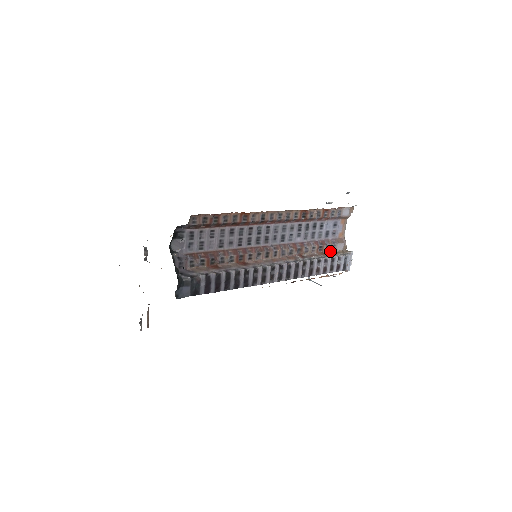
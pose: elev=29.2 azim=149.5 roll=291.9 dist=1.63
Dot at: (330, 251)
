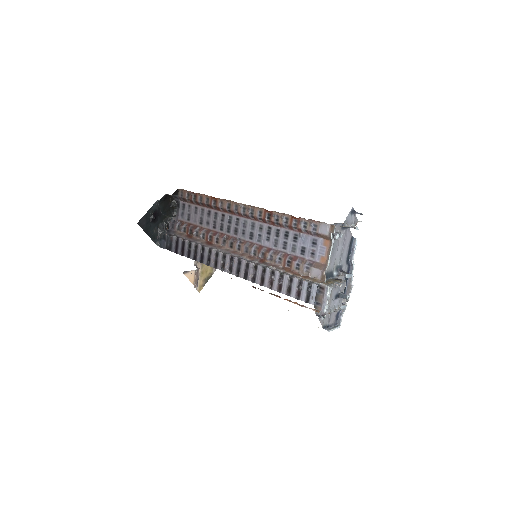
Dot at: (302, 273)
